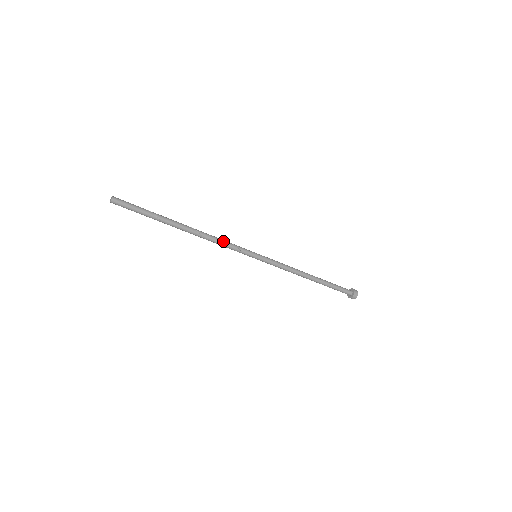
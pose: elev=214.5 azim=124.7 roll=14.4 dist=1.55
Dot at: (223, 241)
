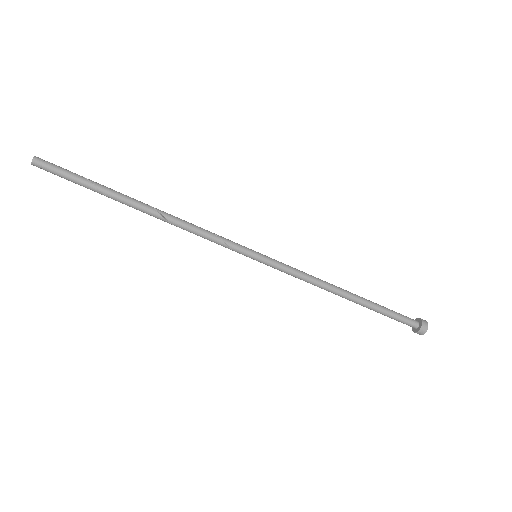
Dot at: (202, 231)
